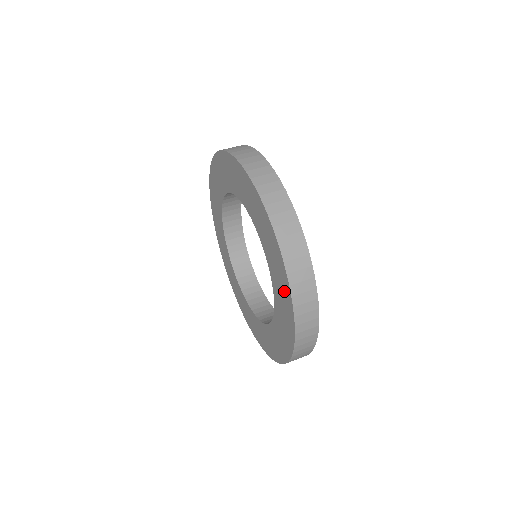
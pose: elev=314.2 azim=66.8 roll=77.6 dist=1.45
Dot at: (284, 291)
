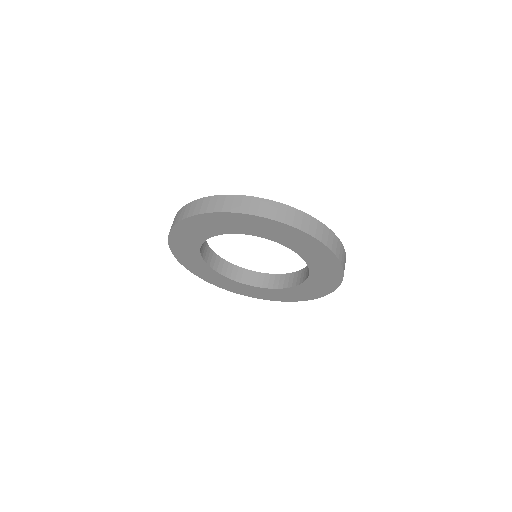
Dot at: (316, 249)
